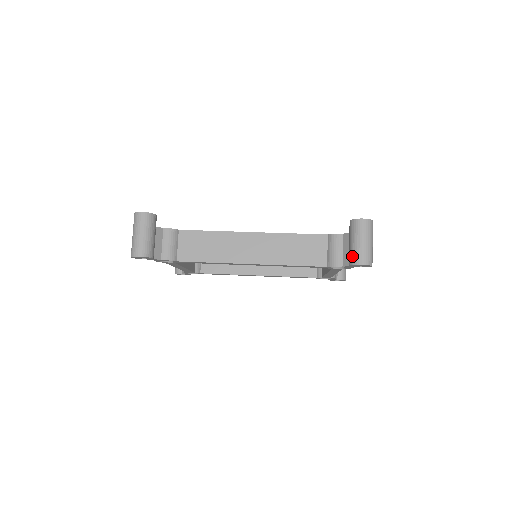
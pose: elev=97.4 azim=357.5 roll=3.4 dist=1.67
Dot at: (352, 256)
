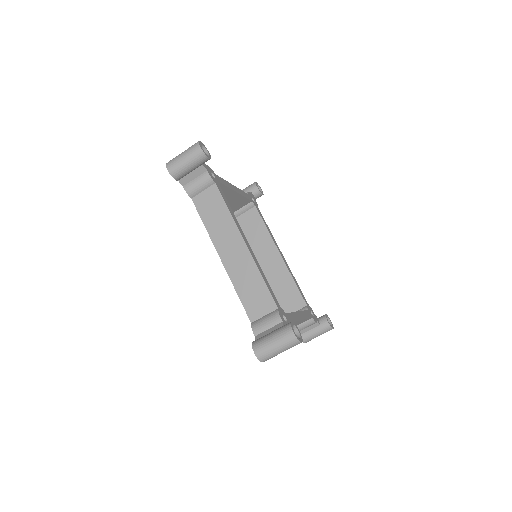
Dot at: (259, 340)
